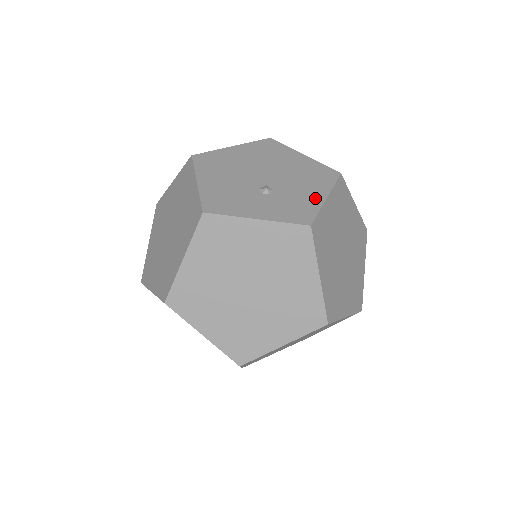
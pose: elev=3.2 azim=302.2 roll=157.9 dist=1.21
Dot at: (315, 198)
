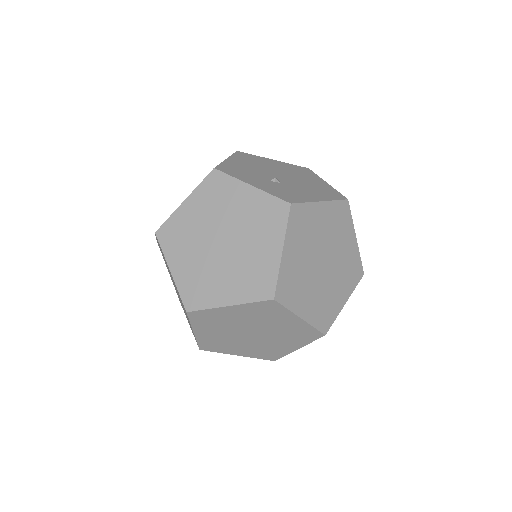
Dot at: (311, 197)
